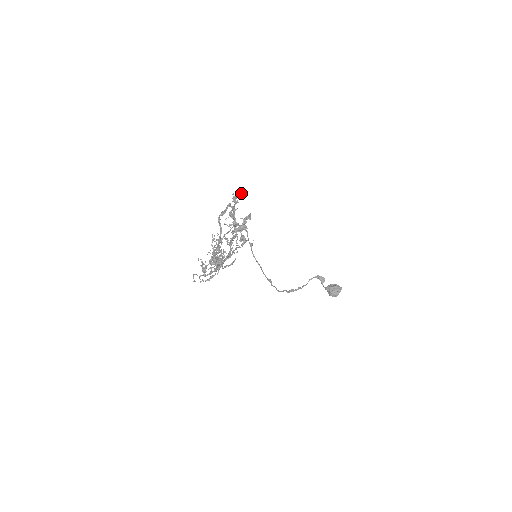
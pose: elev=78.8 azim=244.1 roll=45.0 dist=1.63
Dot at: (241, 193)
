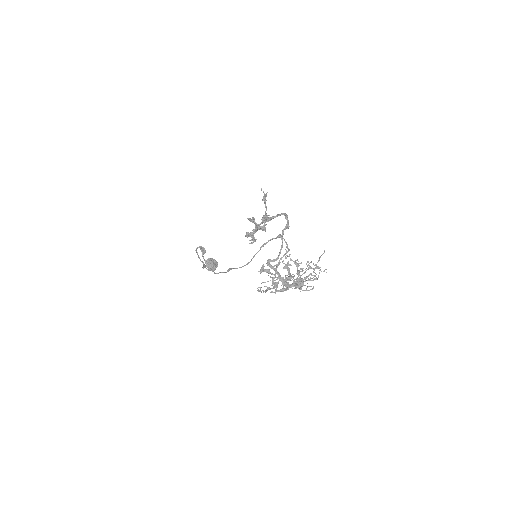
Dot at: occluded
